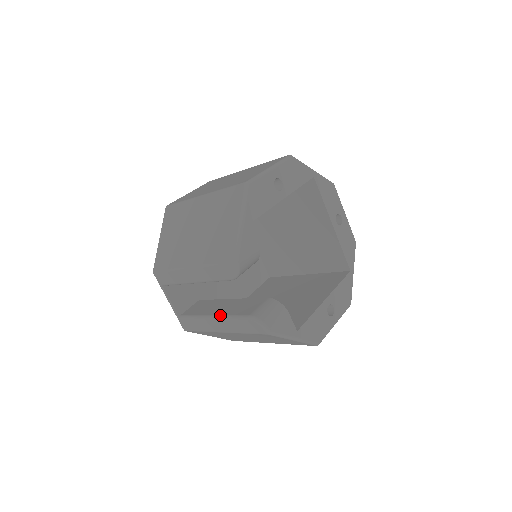
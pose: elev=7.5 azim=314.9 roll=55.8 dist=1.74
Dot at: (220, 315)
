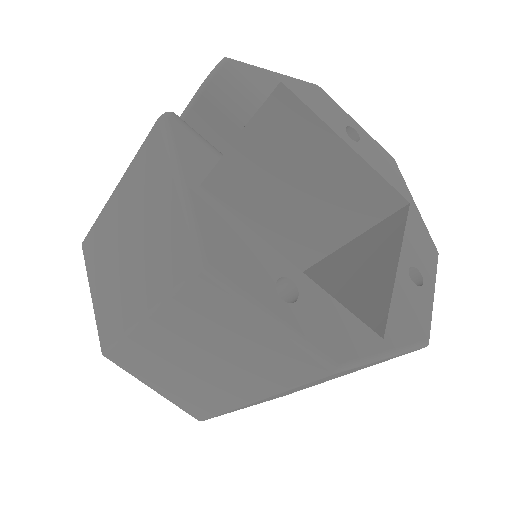
Dot at: occluded
